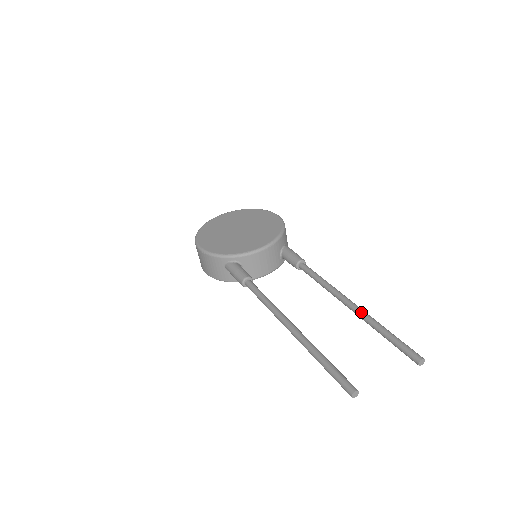
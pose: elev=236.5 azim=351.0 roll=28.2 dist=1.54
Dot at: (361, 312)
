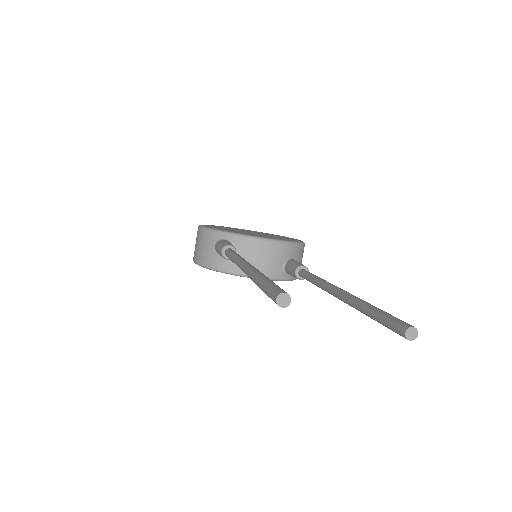
Dot at: (350, 294)
